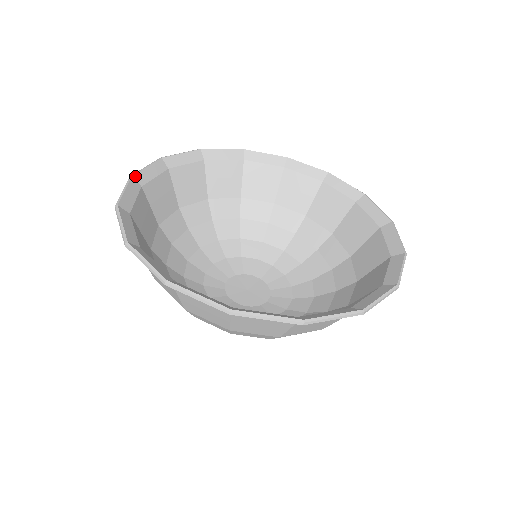
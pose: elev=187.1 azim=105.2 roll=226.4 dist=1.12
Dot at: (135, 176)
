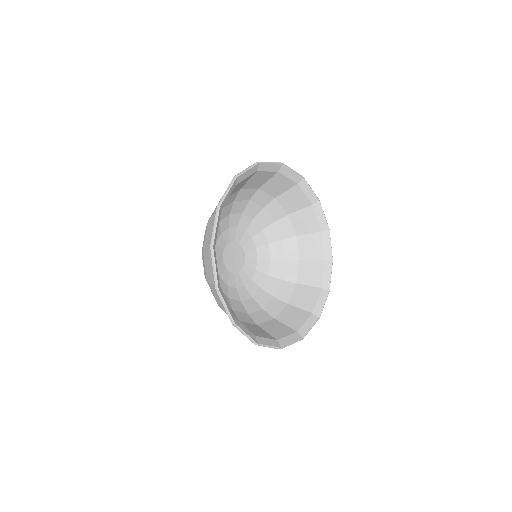
Dot at: (218, 285)
